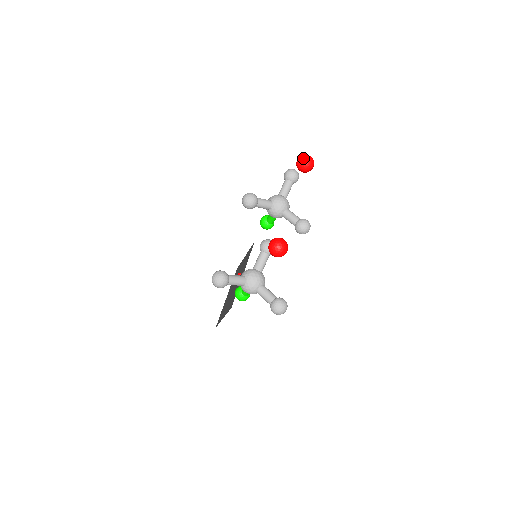
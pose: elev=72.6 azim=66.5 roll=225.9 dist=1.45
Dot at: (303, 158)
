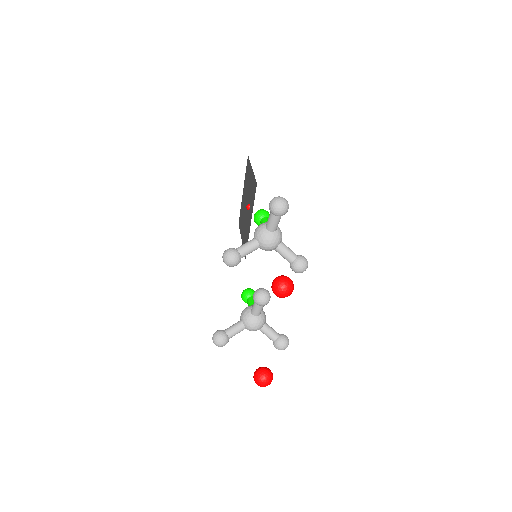
Dot at: (278, 293)
